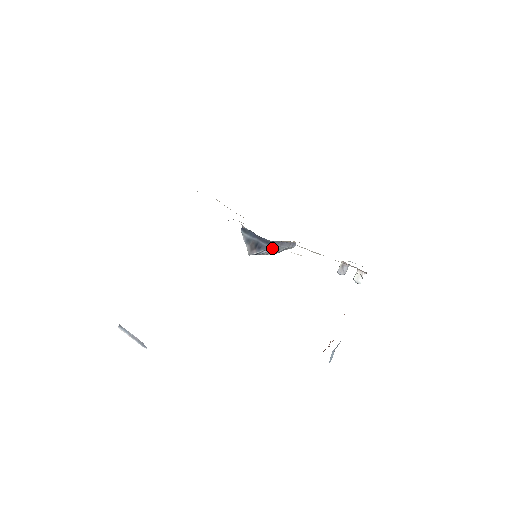
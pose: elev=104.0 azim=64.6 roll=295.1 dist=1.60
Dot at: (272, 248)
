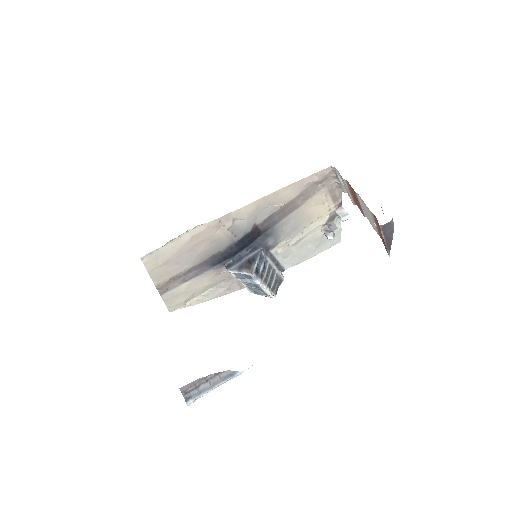
Dot at: (264, 258)
